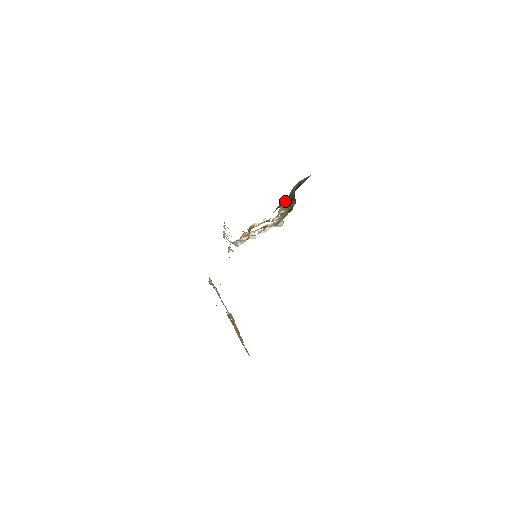
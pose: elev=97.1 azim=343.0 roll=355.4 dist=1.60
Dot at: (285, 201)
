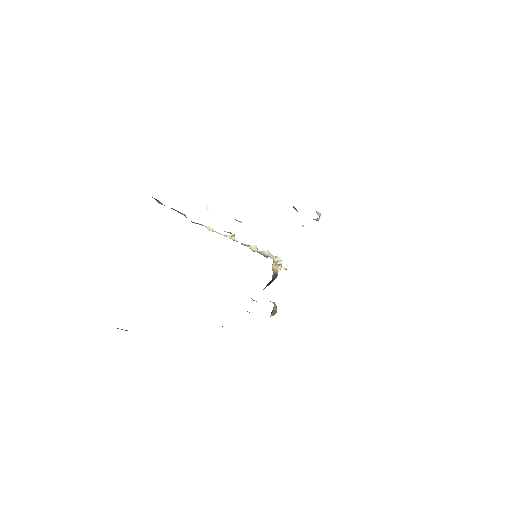
Dot at: occluded
